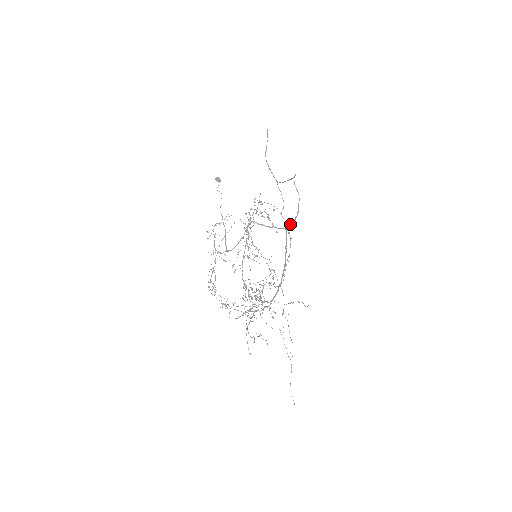
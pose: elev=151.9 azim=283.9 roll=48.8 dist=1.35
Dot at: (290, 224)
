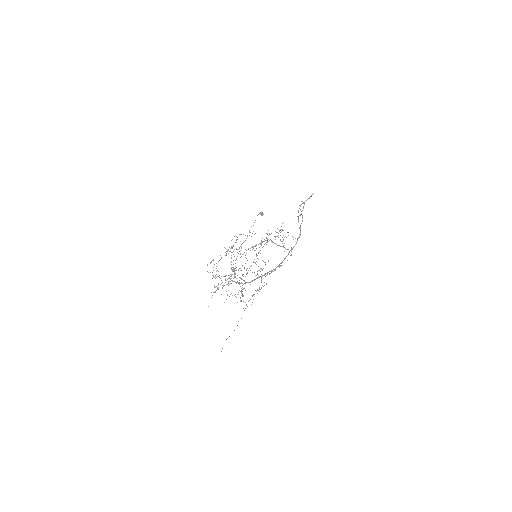
Dot at: occluded
